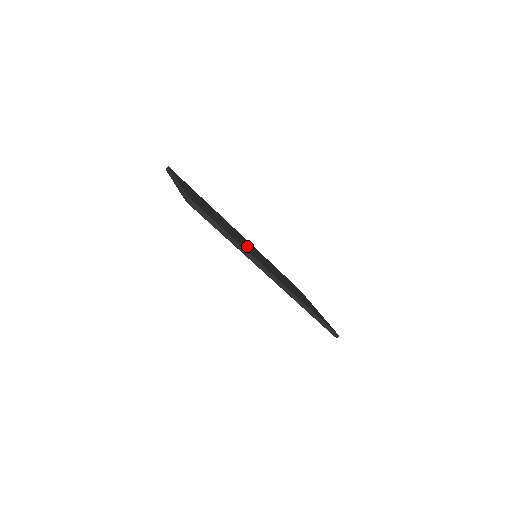
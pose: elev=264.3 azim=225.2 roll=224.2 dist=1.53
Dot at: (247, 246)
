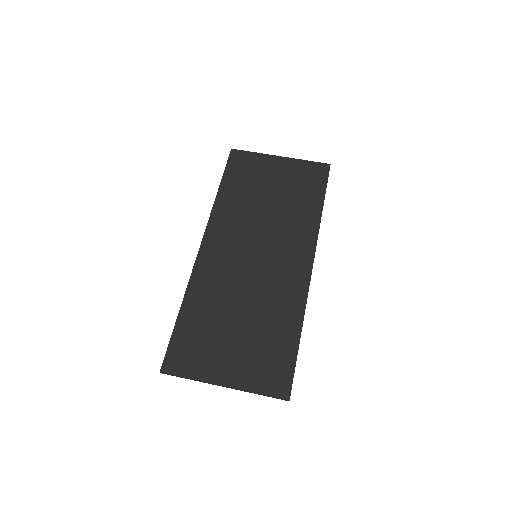
Dot at: (262, 279)
